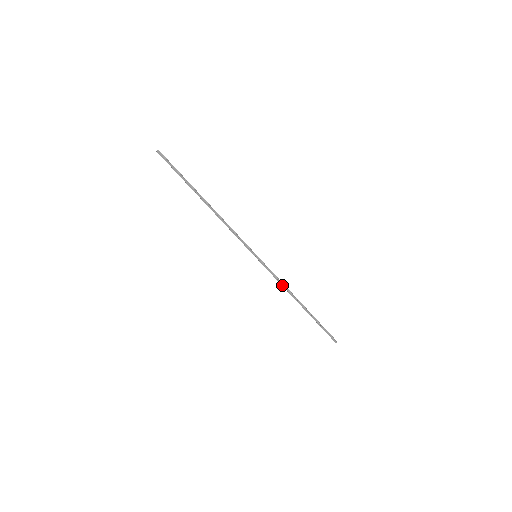
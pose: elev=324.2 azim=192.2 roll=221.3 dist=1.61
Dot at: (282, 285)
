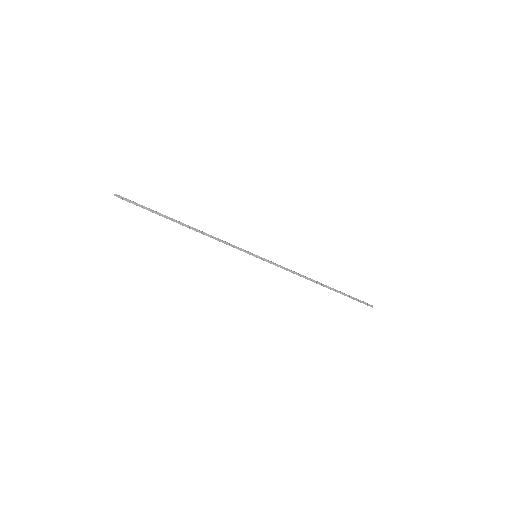
Dot at: (294, 273)
